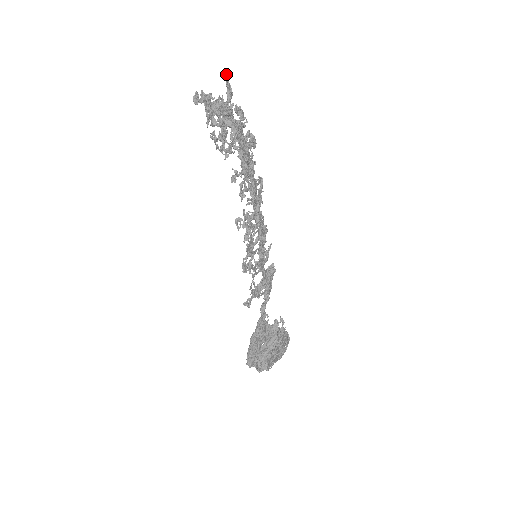
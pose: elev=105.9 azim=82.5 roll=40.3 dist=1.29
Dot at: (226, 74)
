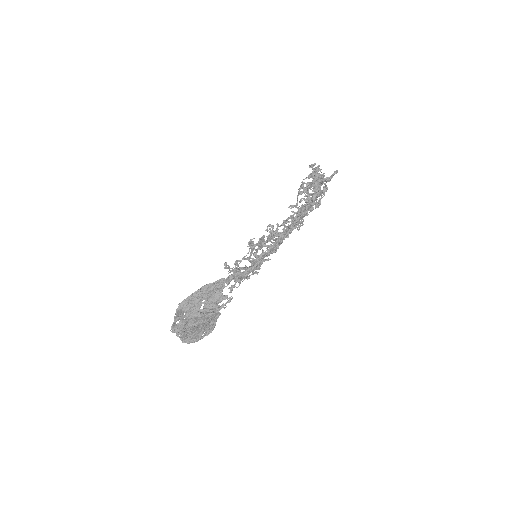
Dot at: (336, 172)
